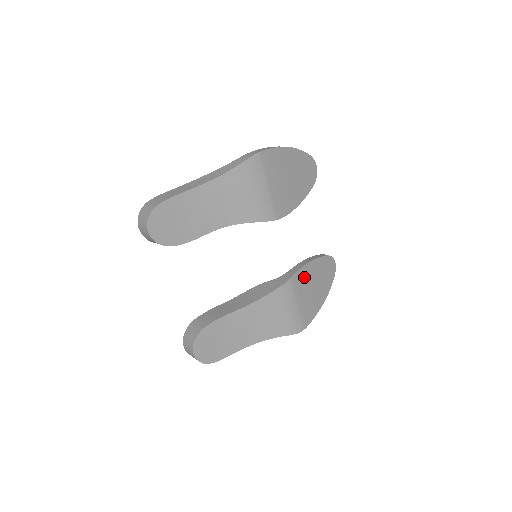
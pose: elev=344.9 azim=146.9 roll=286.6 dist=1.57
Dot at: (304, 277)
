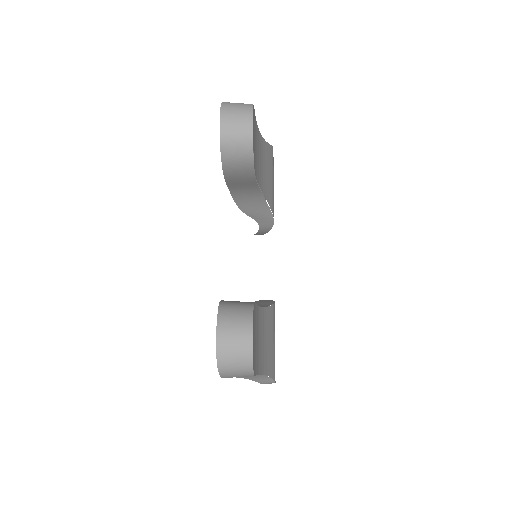
Dot at: occluded
